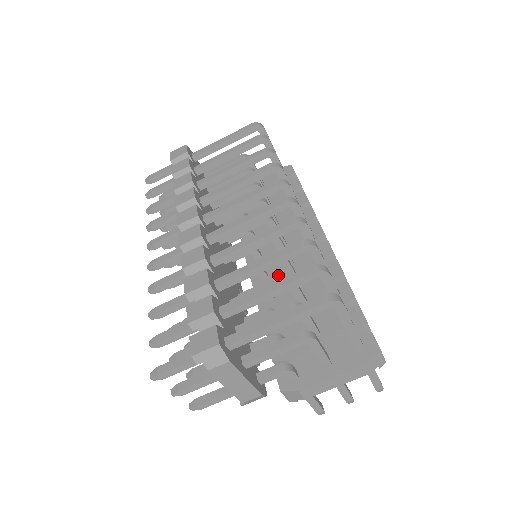
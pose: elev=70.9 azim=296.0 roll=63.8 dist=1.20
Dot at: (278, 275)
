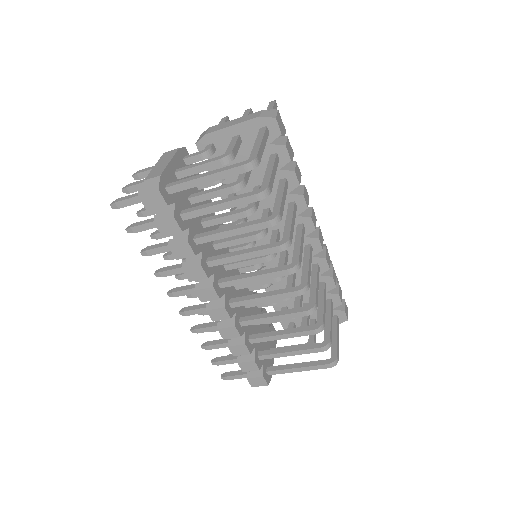
Dot at: (274, 259)
